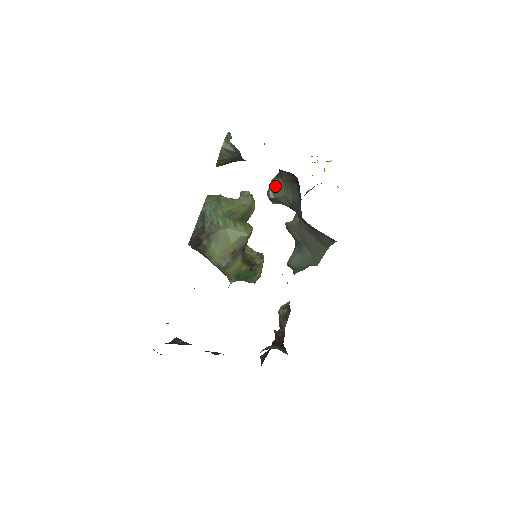
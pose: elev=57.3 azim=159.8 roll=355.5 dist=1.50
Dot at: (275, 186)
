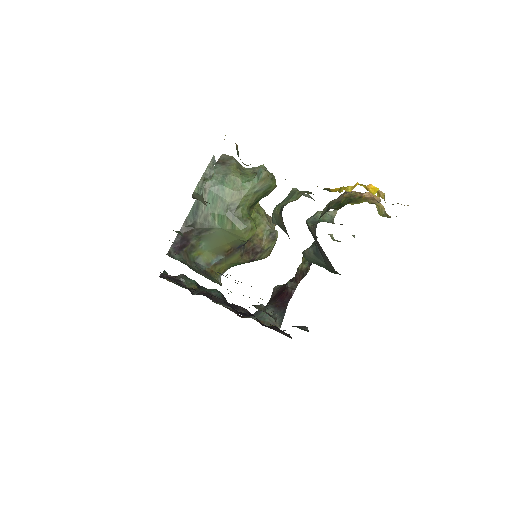
Dot at: (278, 218)
